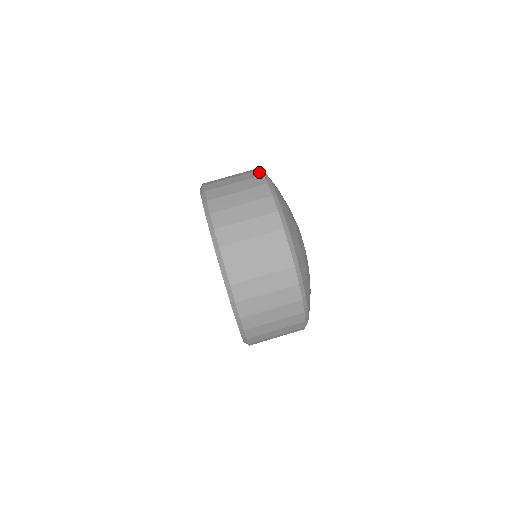
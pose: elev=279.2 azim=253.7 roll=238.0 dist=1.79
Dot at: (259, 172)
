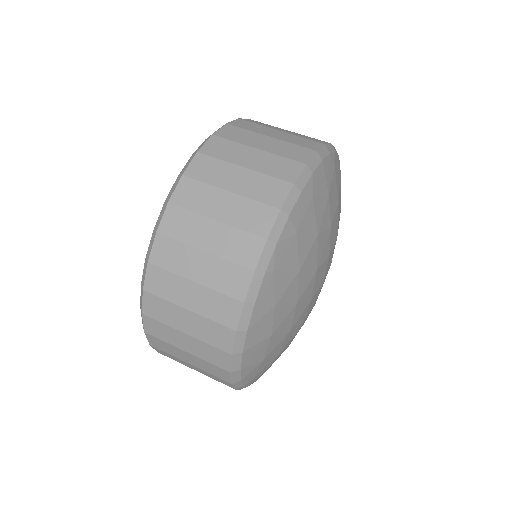
Dot at: (309, 154)
